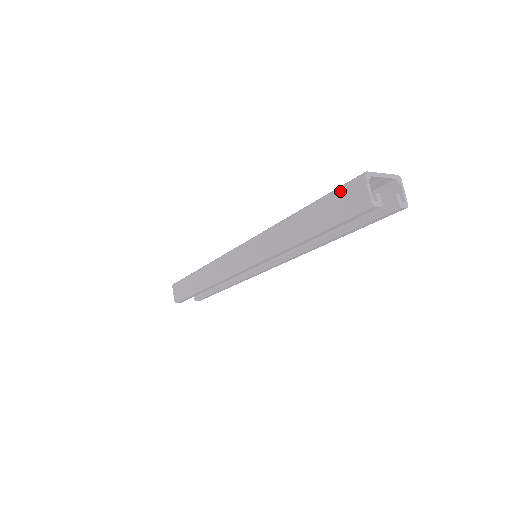
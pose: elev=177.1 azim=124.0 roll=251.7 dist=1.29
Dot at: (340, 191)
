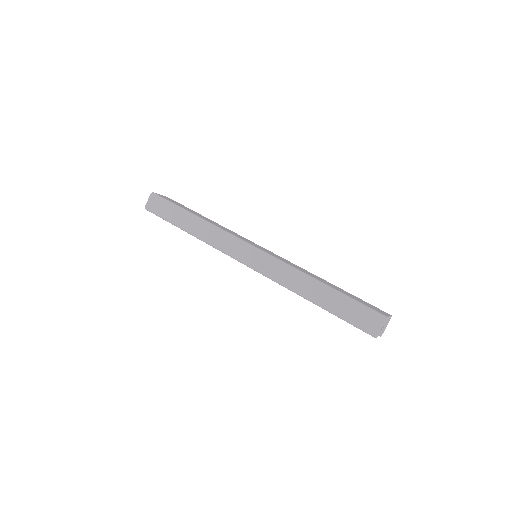
Dot at: (364, 309)
